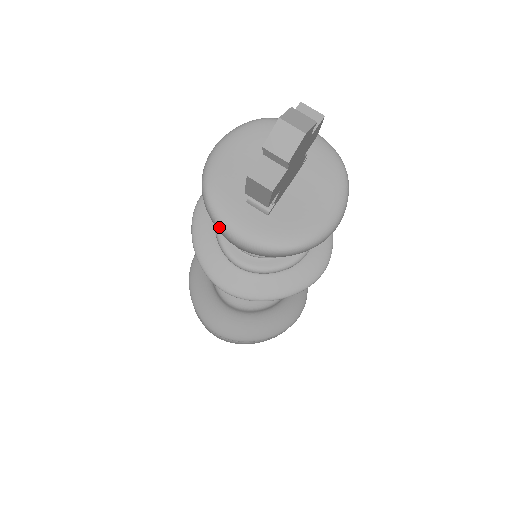
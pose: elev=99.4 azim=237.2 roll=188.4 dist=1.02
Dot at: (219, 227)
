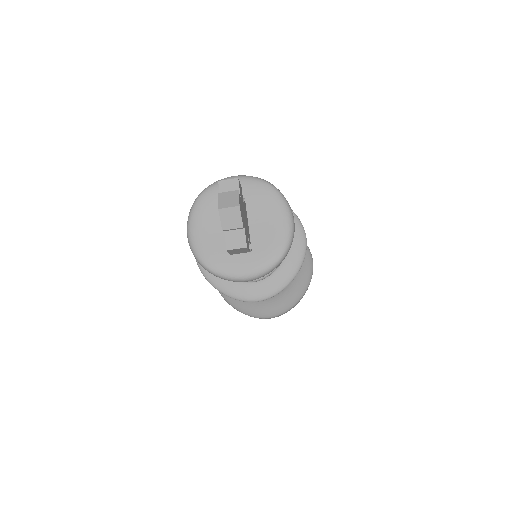
Dot at: (231, 280)
